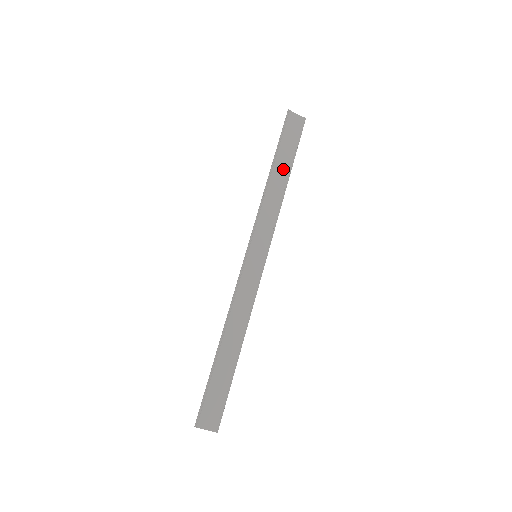
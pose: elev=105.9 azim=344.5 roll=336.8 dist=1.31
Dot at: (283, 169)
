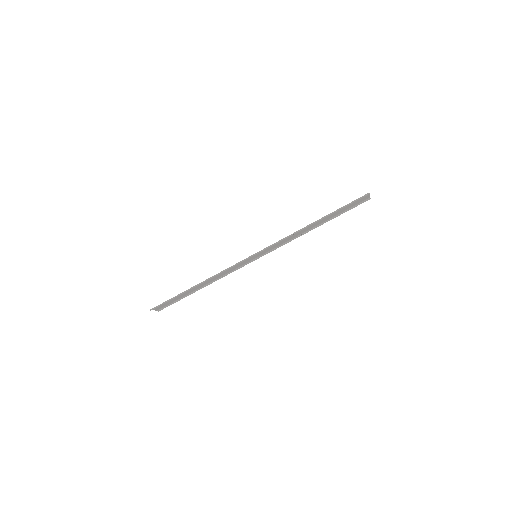
Dot at: (322, 221)
